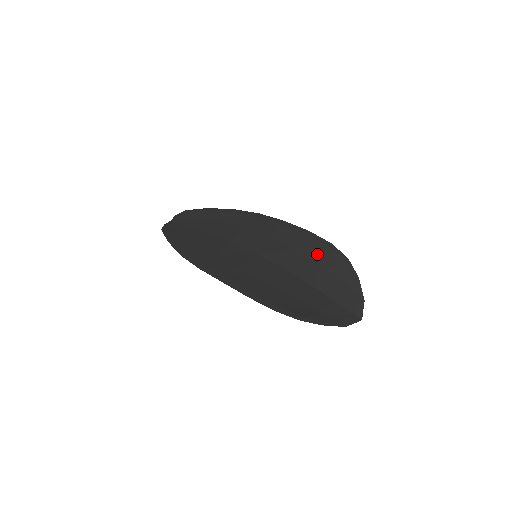
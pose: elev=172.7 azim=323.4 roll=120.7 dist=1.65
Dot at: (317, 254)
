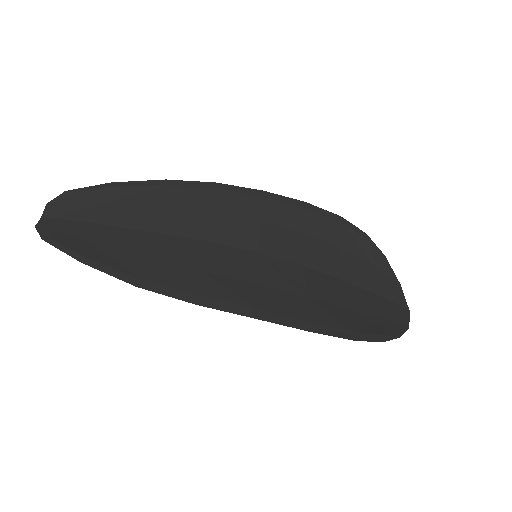
Dot at: (332, 235)
